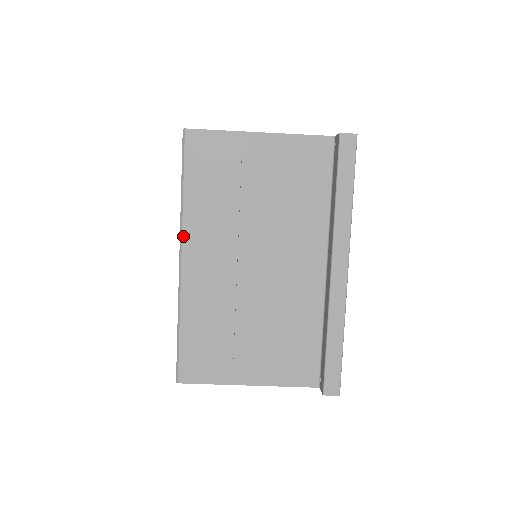
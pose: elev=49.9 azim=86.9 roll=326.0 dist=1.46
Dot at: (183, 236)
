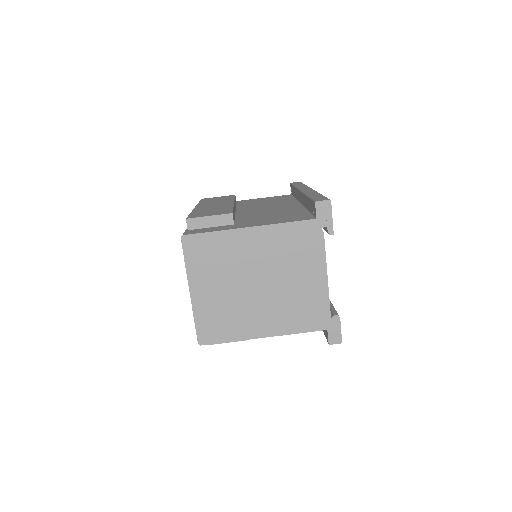
Dot at: occluded
